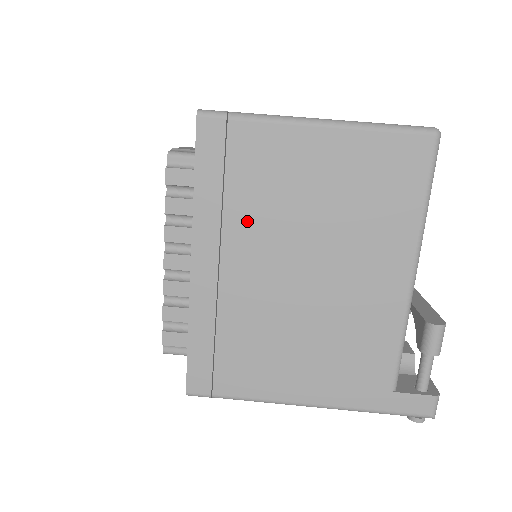
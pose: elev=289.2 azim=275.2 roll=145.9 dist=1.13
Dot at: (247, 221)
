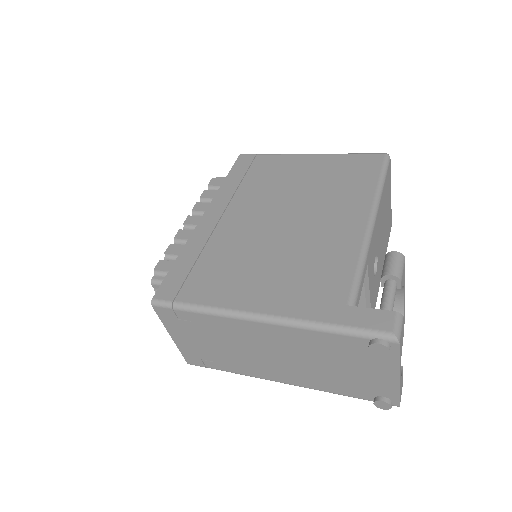
Dot at: (251, 193)
